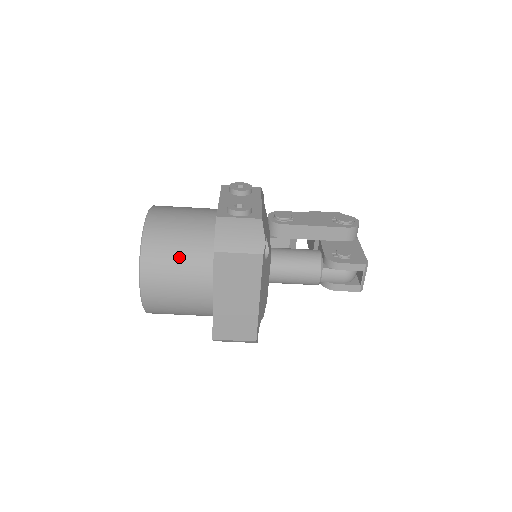
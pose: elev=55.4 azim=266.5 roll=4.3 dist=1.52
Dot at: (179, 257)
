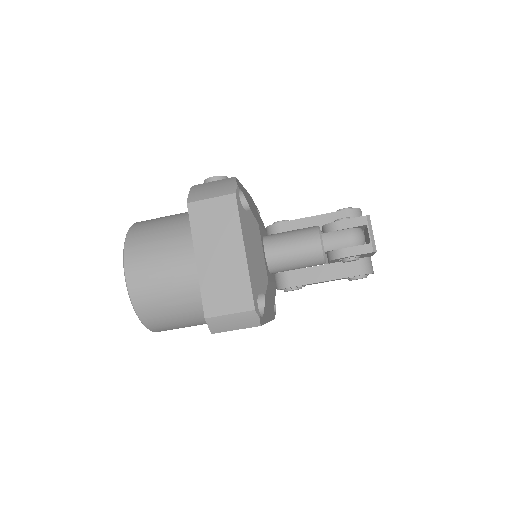
Dot at: (161, 233)
